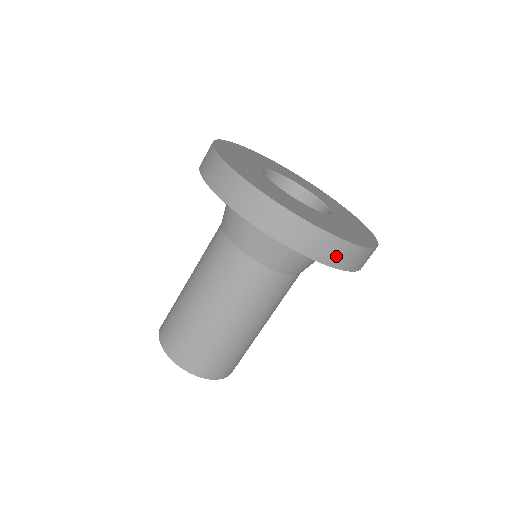
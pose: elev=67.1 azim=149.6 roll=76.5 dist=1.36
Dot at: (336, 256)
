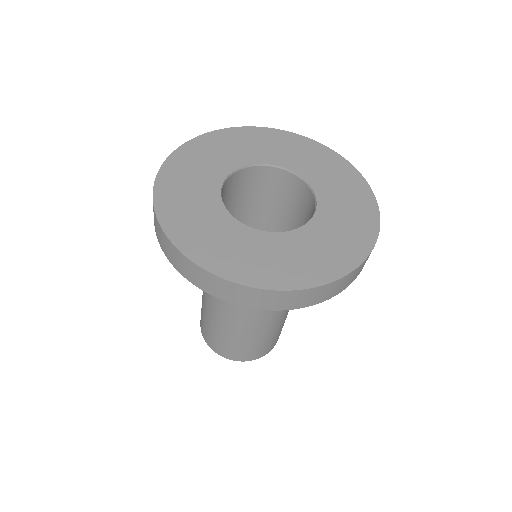
Dot at: occluded
